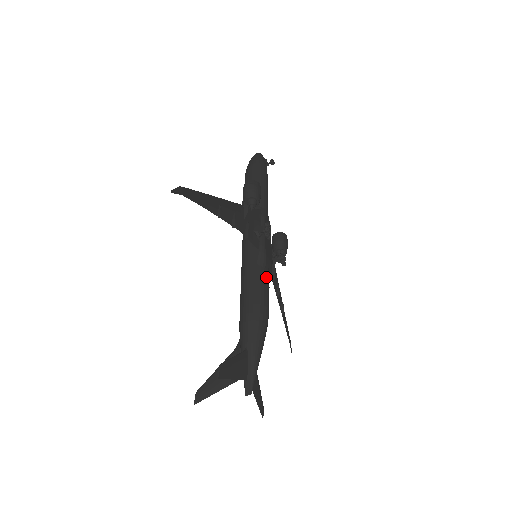
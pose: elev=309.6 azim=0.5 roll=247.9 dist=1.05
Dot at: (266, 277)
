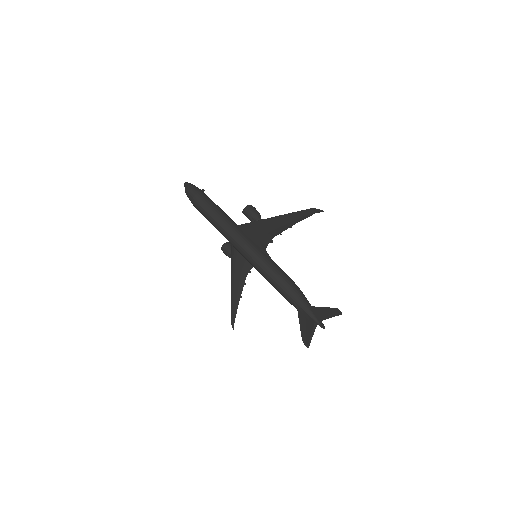
Dot at: occluded
